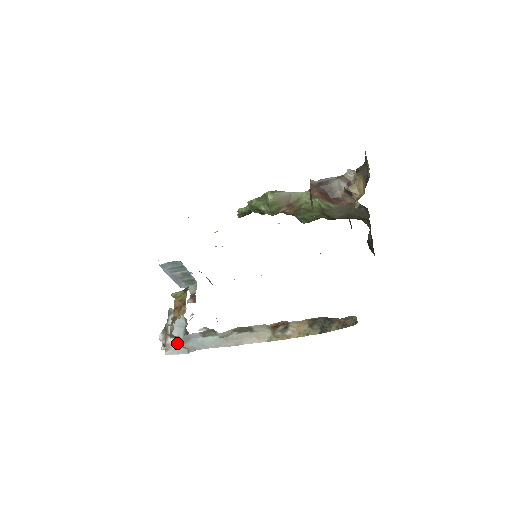
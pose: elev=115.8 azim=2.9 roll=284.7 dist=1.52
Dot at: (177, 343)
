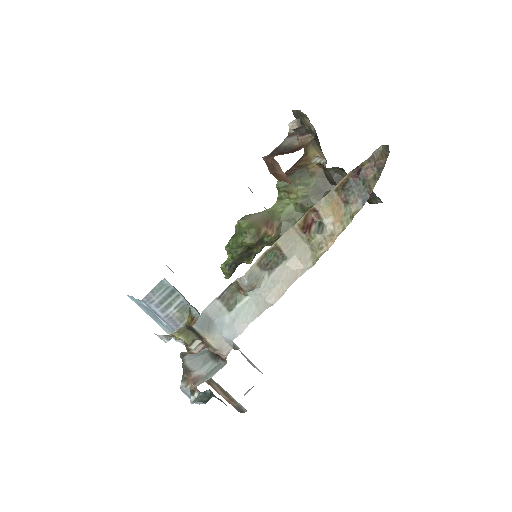
Dot at: (206, 369)
